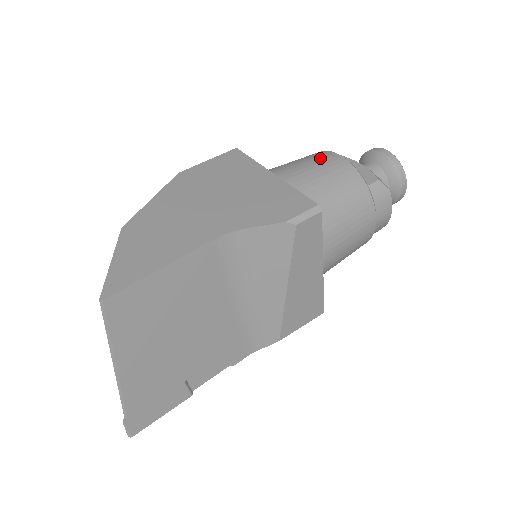
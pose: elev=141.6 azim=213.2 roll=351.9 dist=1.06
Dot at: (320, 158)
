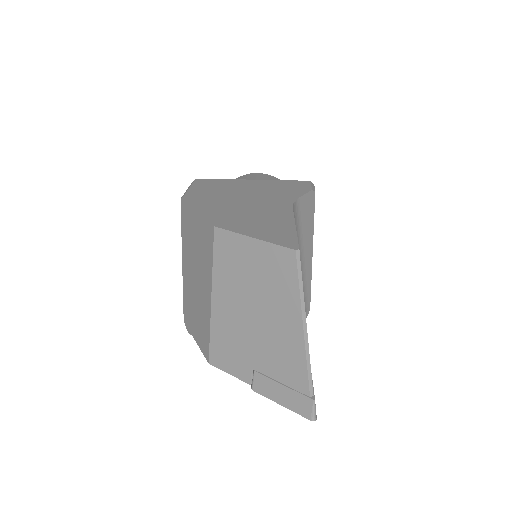
Dot at: (252, 176)
